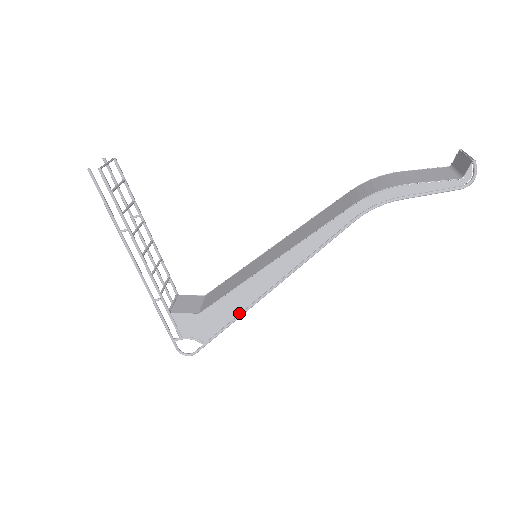
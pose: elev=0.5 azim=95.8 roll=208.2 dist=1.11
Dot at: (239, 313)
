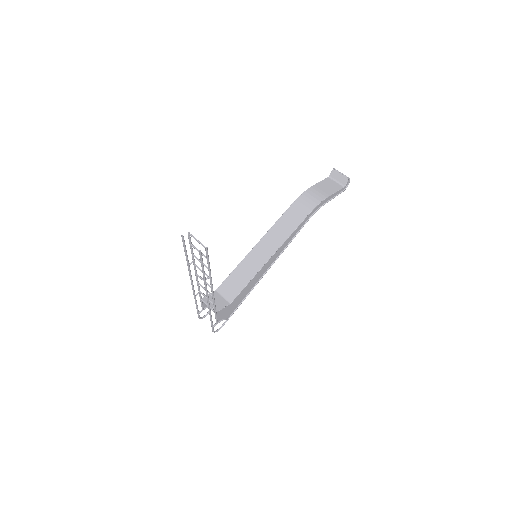
Dot at: (249, 292)
